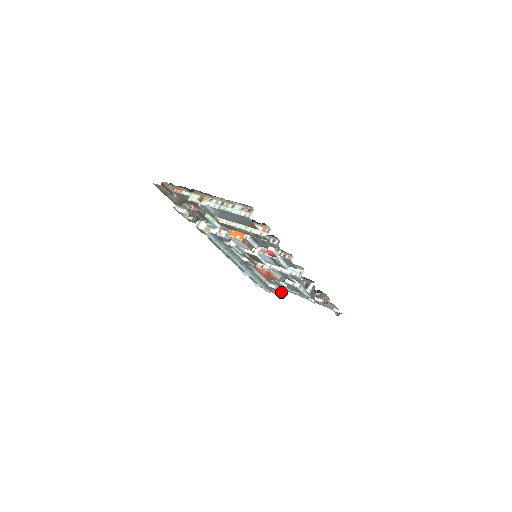
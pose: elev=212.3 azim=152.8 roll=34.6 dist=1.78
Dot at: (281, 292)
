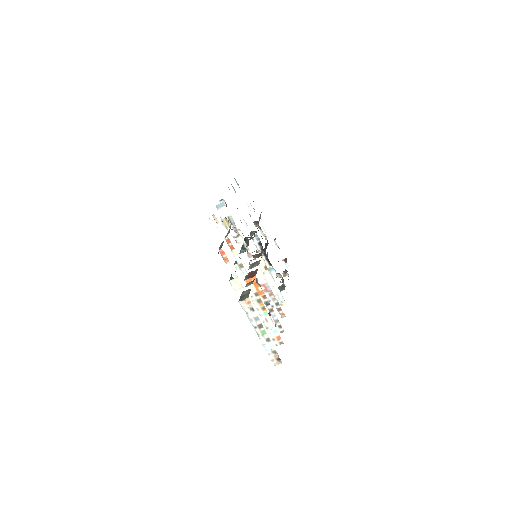
Dot at: occluded
